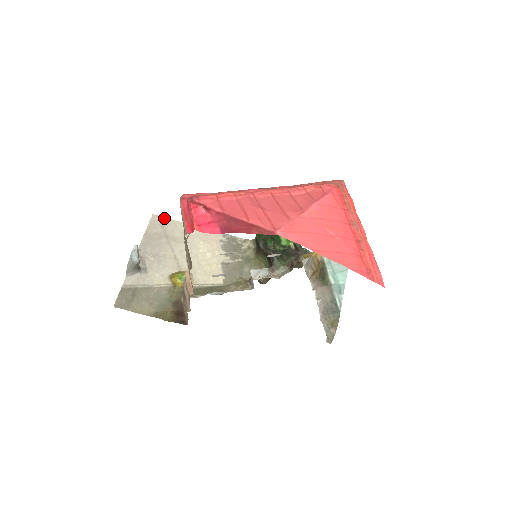
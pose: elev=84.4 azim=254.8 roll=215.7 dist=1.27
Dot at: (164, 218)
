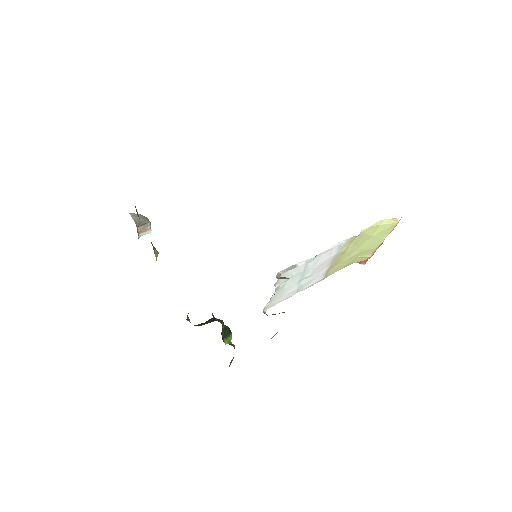
Dot at: occluded
